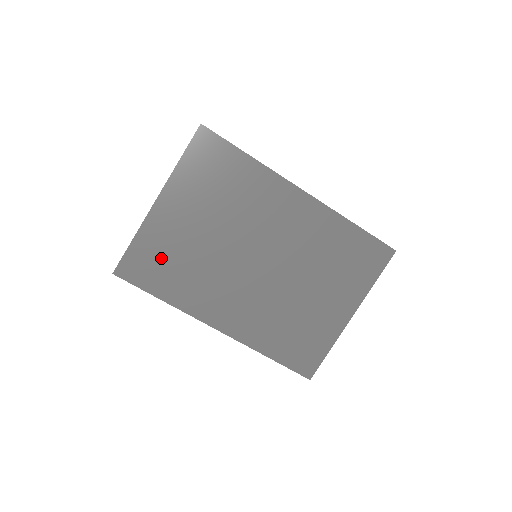
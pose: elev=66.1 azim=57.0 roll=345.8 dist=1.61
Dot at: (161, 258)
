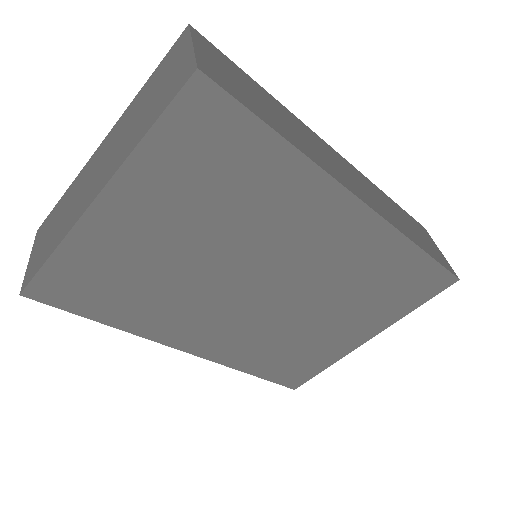
Dot at: (104, 278)
